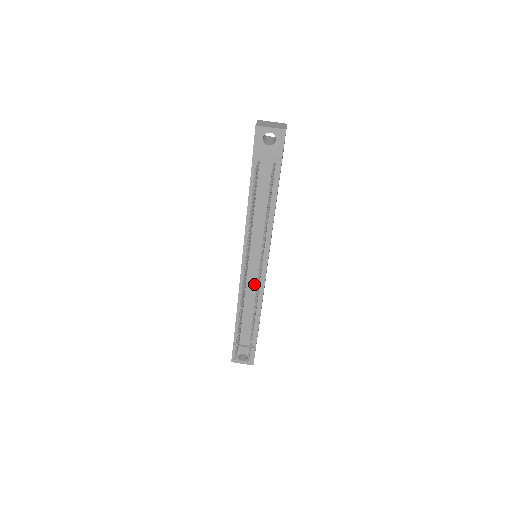
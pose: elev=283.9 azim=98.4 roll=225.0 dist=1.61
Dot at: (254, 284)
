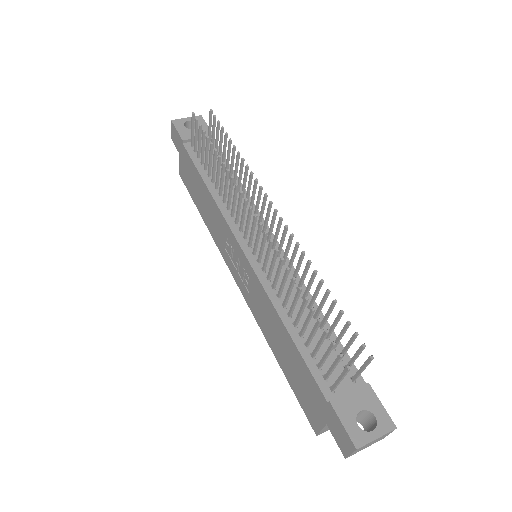
Dot at: occluded
